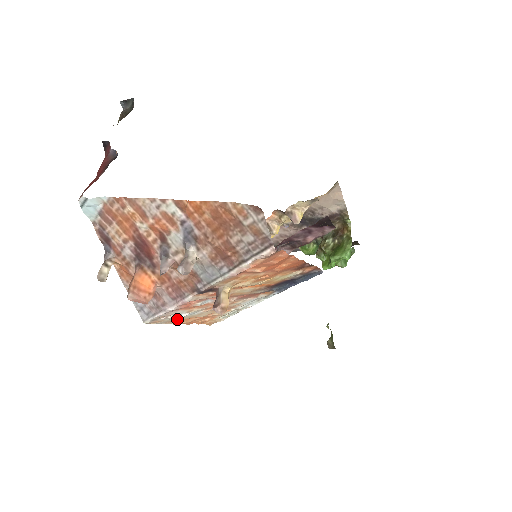
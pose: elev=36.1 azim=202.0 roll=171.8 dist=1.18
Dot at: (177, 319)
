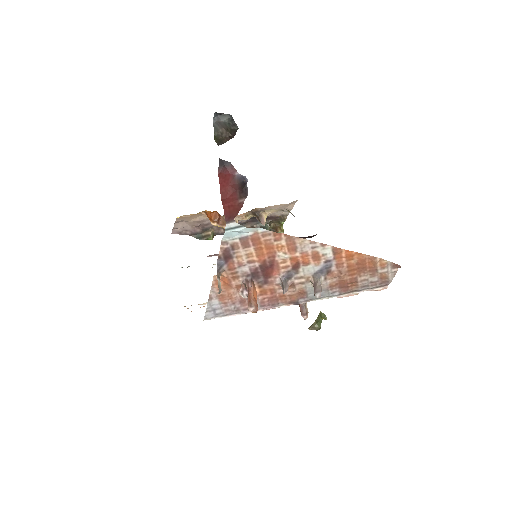
Dot at: occluded
